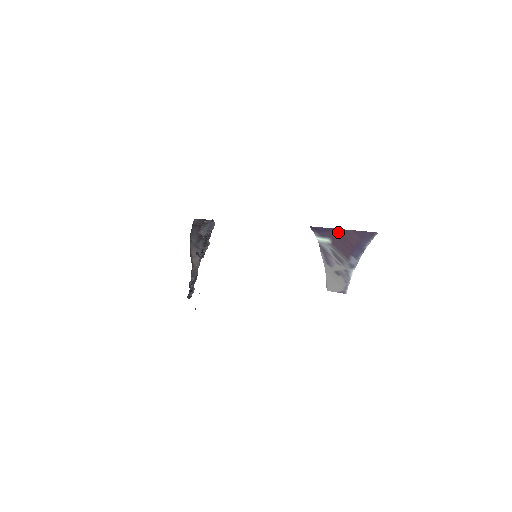
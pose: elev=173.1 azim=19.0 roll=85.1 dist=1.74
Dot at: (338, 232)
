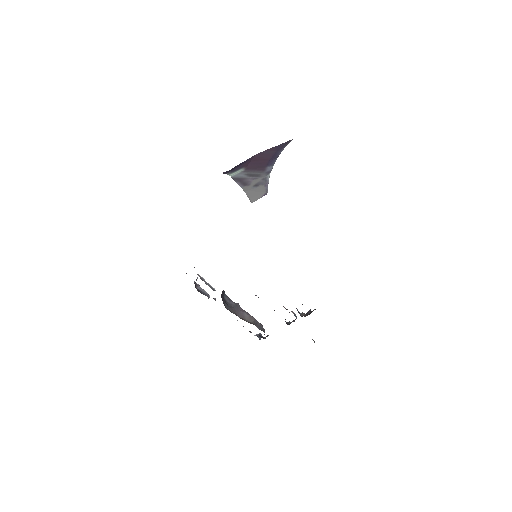
Dot at: (251, 159)
